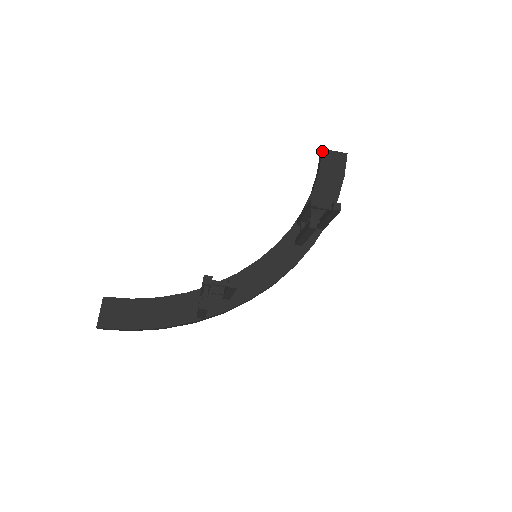
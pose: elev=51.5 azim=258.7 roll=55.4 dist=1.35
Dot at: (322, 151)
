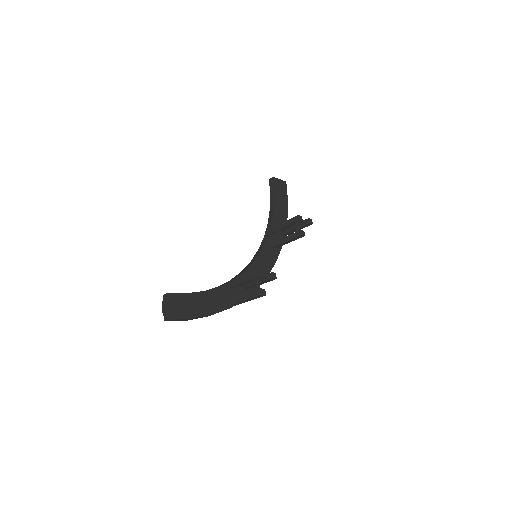
Dot at: (273, 178)
